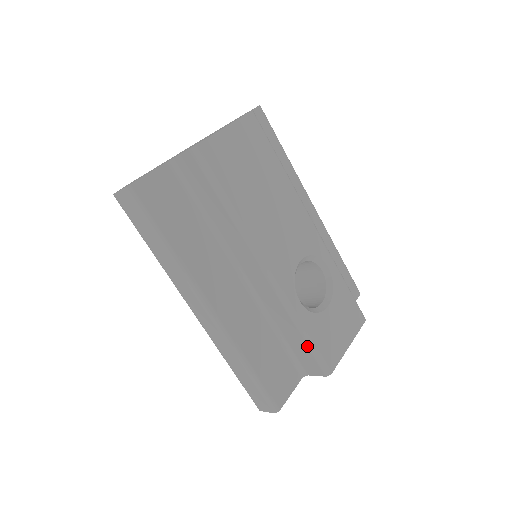
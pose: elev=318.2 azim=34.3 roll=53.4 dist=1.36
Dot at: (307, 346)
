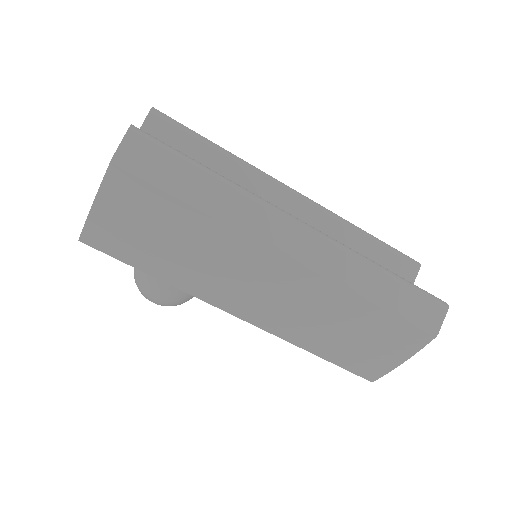
Dot at: (384, 247)
